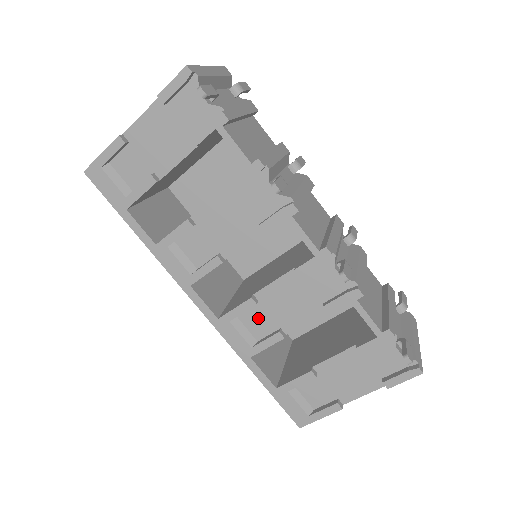
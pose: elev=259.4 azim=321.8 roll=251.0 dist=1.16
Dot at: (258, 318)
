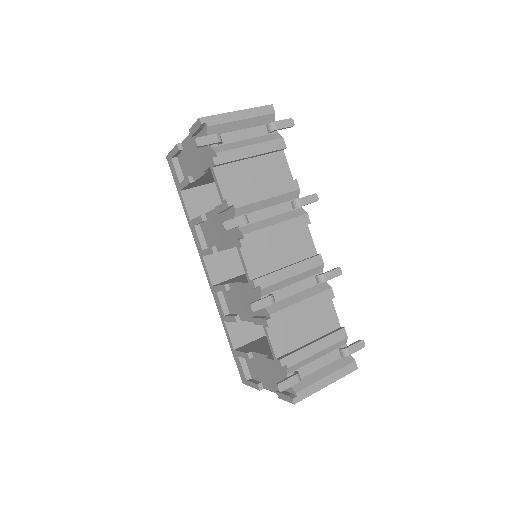
Dot at: (230, 300)
